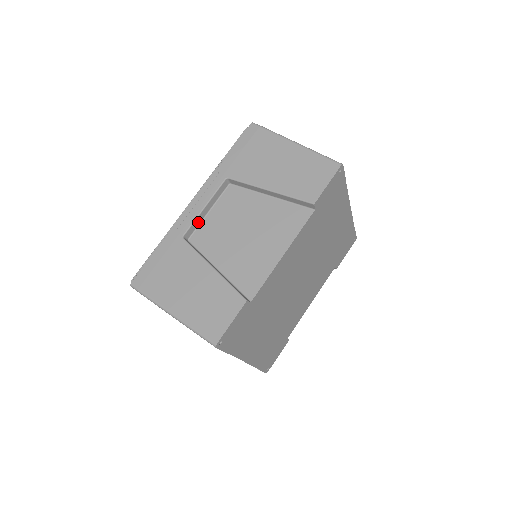
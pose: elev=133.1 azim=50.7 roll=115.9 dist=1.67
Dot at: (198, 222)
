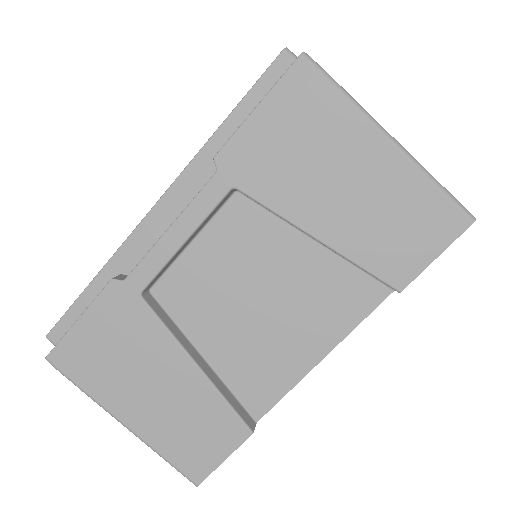
Dot at: (169, 263)
